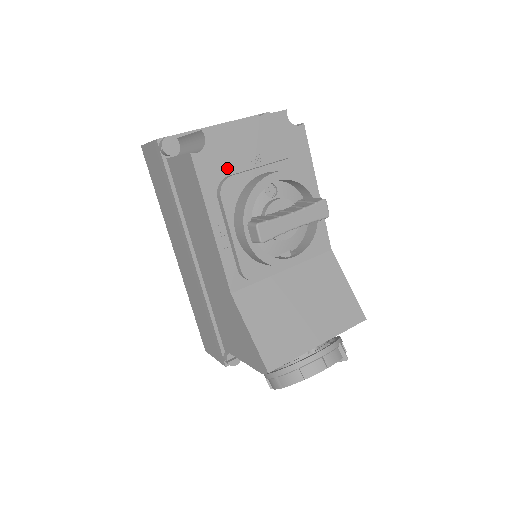
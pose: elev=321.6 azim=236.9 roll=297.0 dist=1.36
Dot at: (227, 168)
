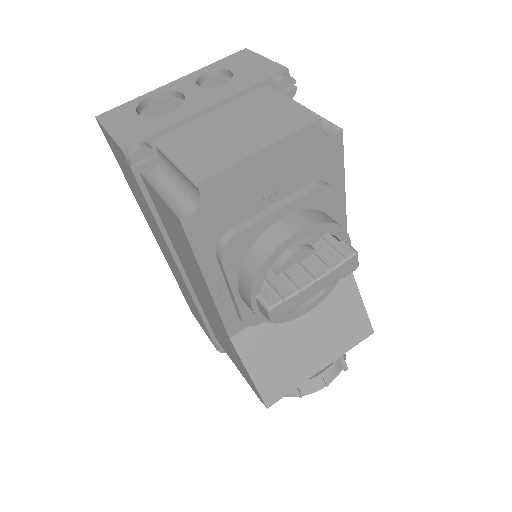
Dot at: (230, 220)
